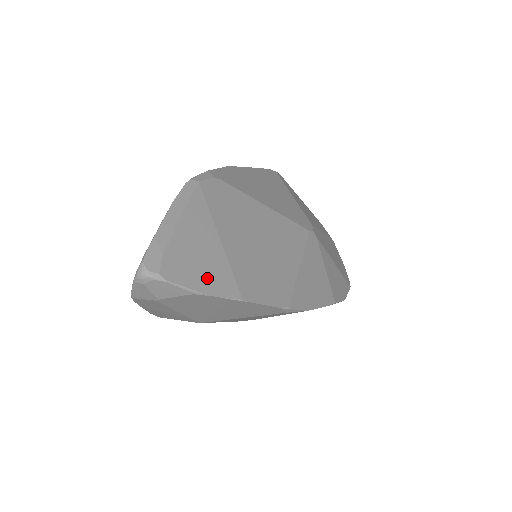
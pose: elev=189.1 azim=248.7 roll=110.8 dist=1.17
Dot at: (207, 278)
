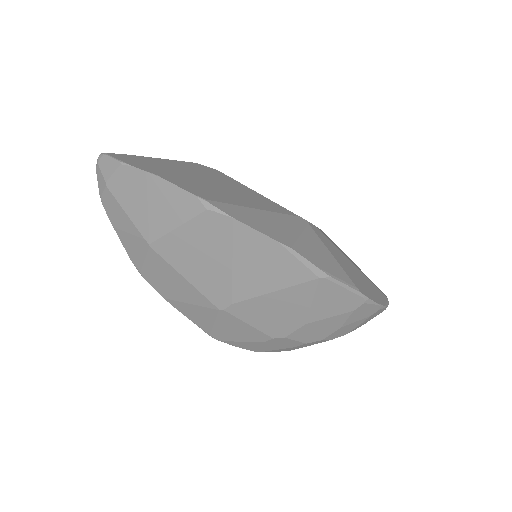
Dot at: (141, 165)
